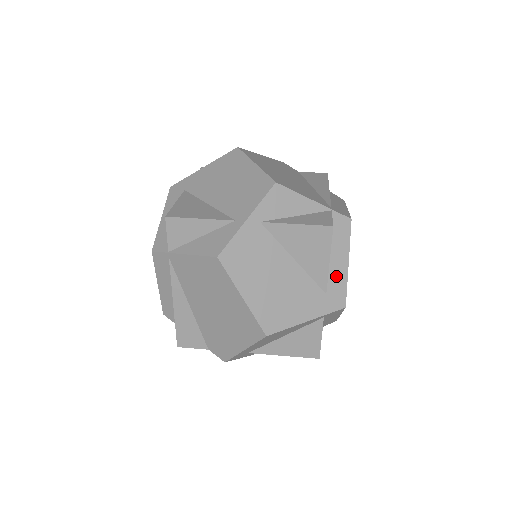
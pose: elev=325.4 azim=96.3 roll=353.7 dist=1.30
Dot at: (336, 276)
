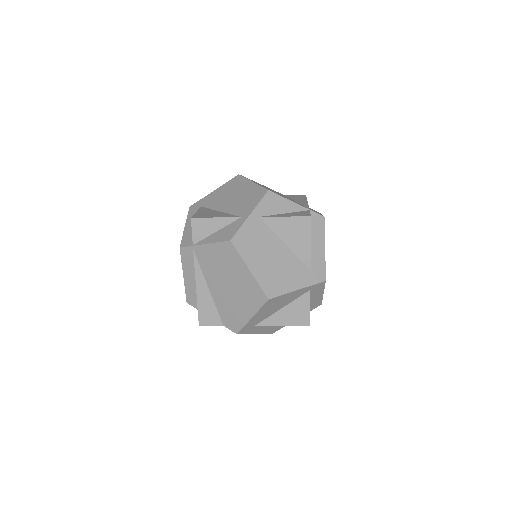
Dot at: (317, 257)
